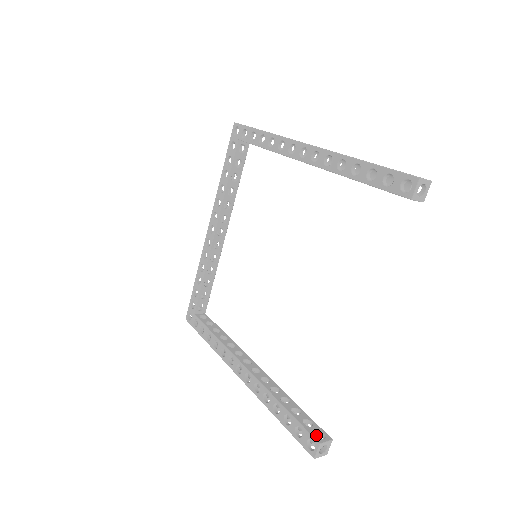
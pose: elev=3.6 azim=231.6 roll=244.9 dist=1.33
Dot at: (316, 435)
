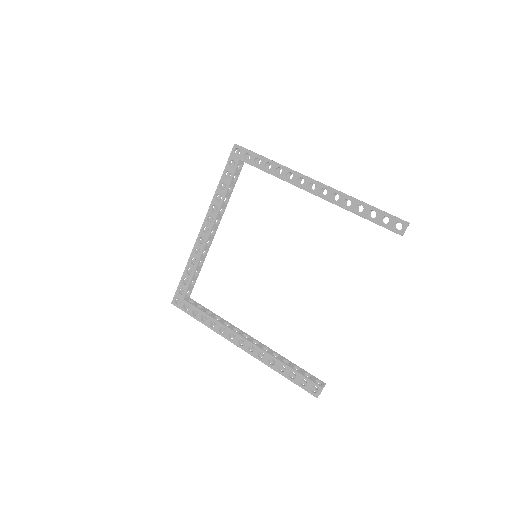
Dot at: occluded
